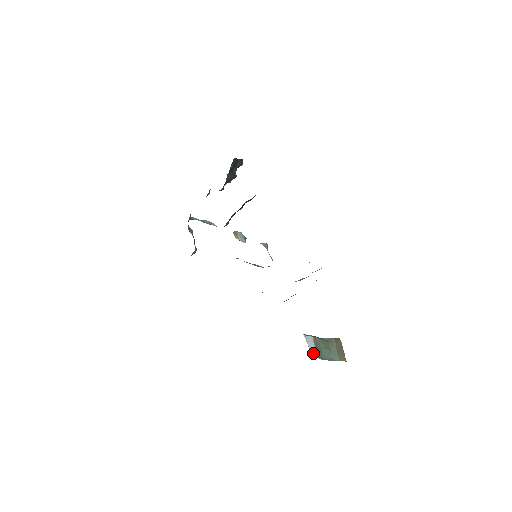
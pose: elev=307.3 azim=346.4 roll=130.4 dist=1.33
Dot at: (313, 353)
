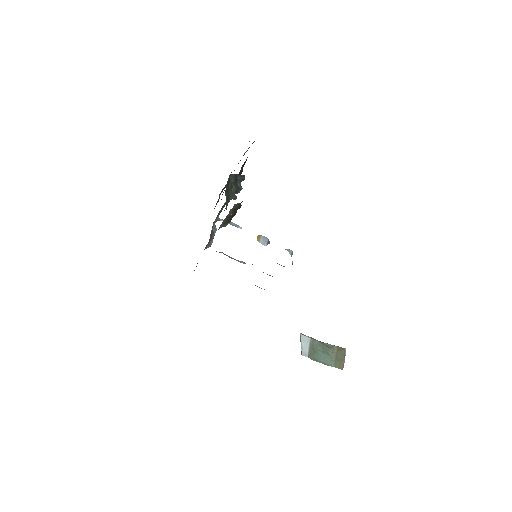
Dot at: (304, 352)
